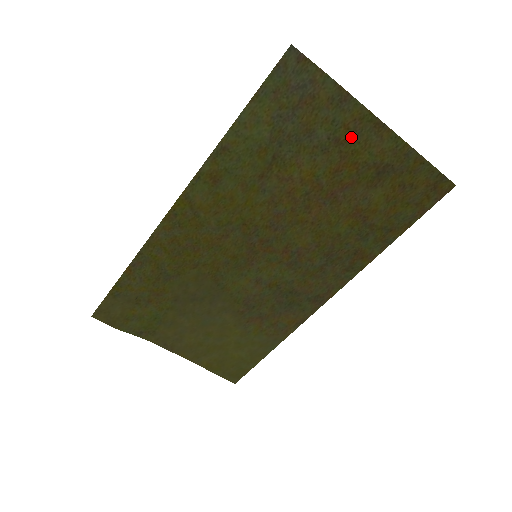
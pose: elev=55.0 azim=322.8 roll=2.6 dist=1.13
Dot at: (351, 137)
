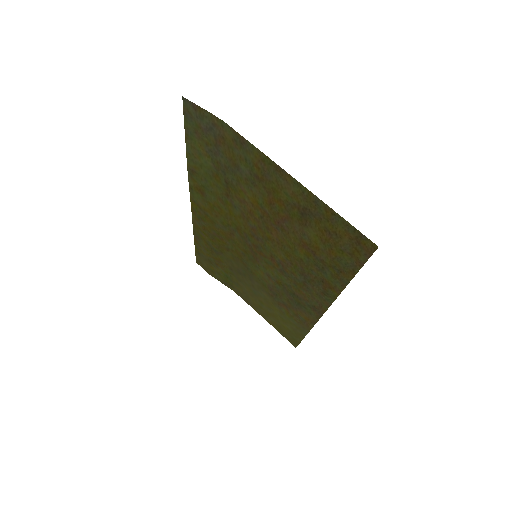
Dot at: (265, 176)
